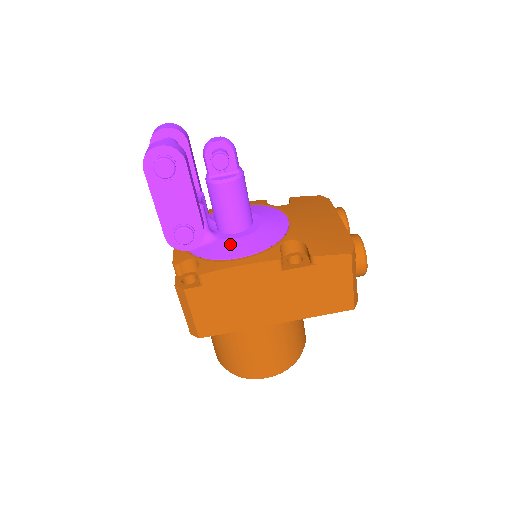
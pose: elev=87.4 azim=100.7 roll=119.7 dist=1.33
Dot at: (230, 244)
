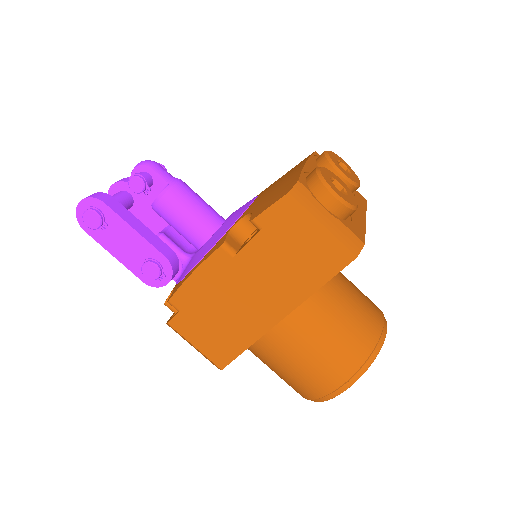
Dot at: (195, 257)
